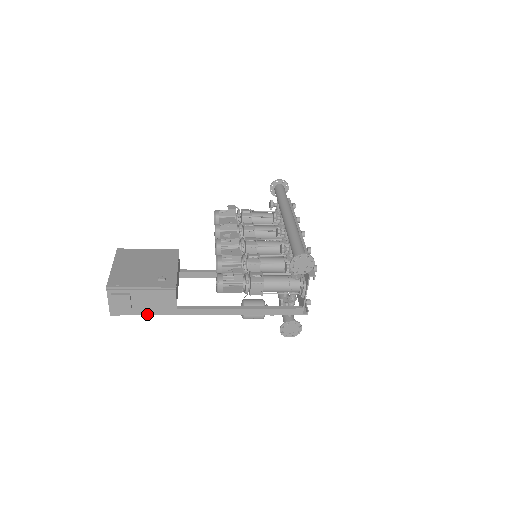
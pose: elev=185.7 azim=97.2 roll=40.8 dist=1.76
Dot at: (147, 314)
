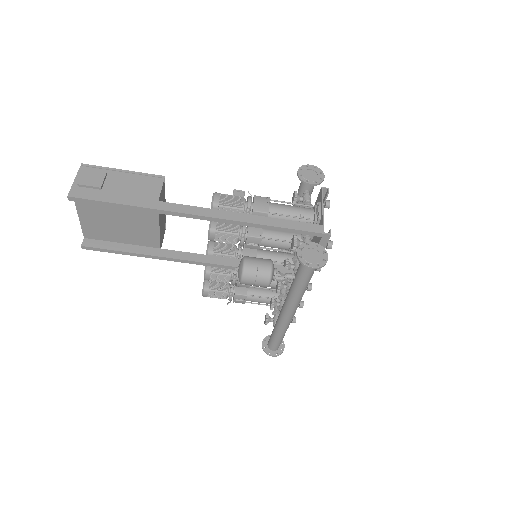
Dot at: (117, 202)
